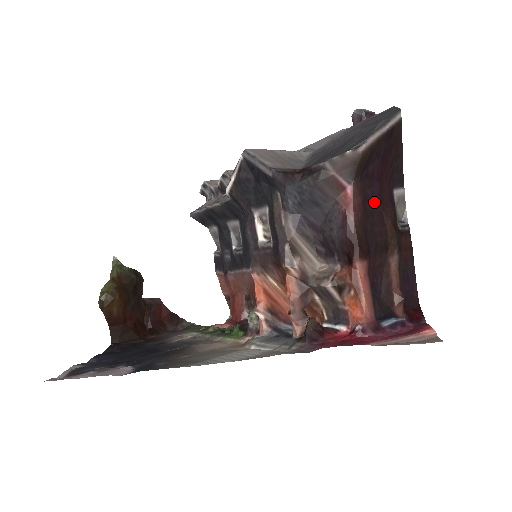
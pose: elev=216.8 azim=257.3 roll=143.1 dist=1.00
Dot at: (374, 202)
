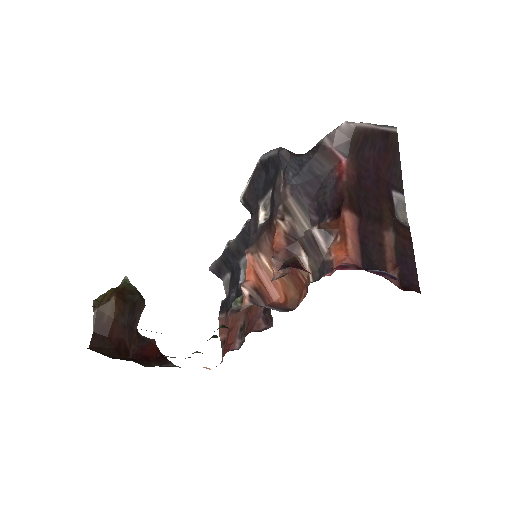
Dot at: (369, 184)
